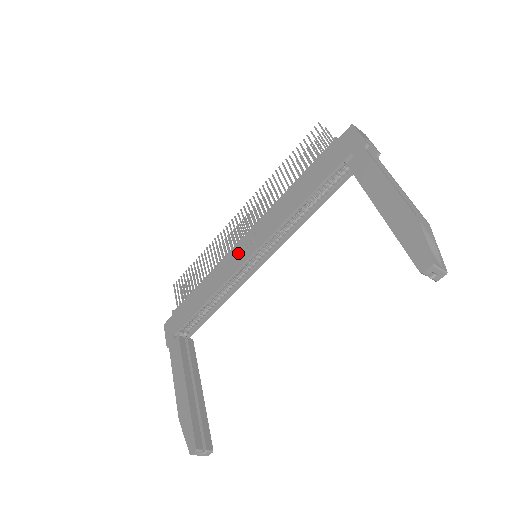
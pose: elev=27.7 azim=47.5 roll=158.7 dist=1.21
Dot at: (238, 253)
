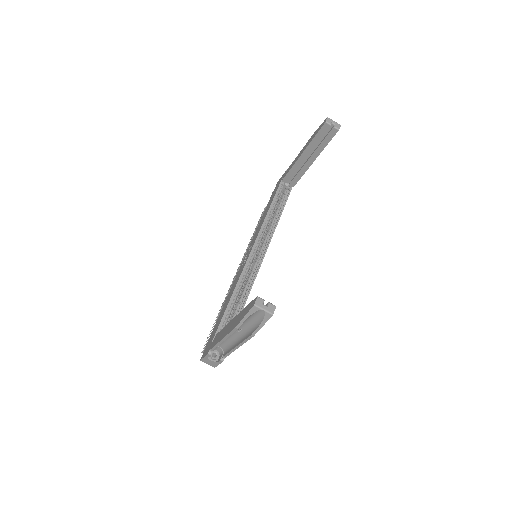
Dot at: (243, 264)
